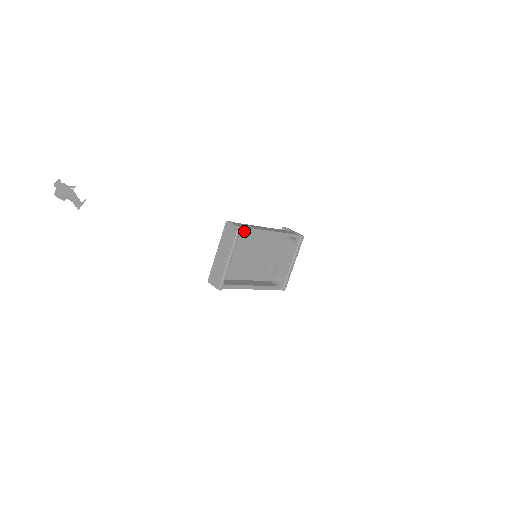
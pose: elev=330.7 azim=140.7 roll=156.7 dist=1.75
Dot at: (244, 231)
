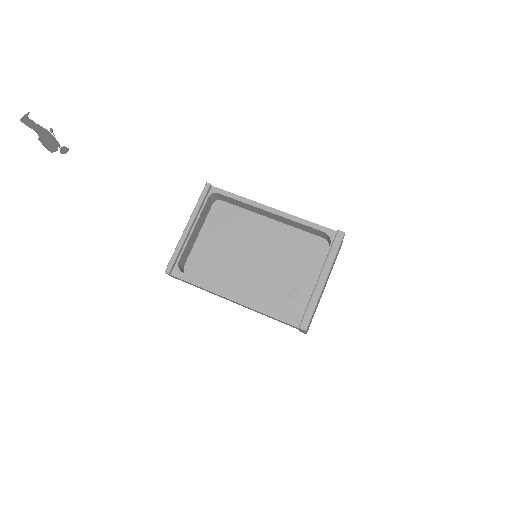
Dot at: (238, 212)
